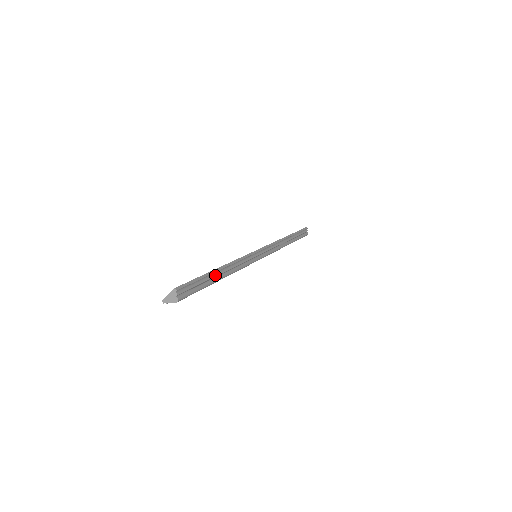
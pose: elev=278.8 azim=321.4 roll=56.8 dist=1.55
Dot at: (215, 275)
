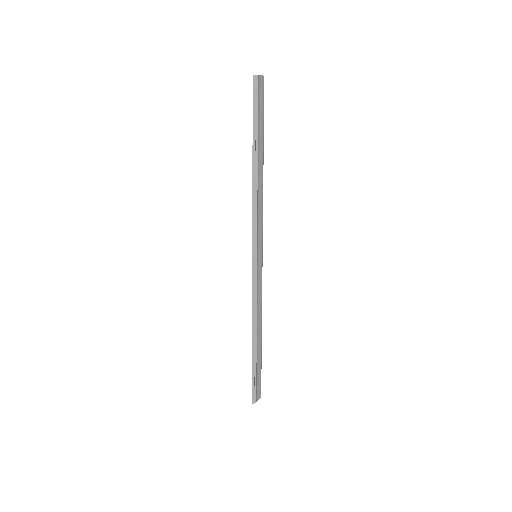
Dot at: occluded
